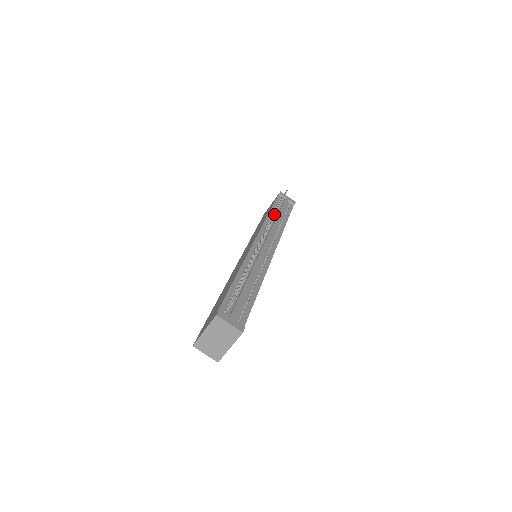
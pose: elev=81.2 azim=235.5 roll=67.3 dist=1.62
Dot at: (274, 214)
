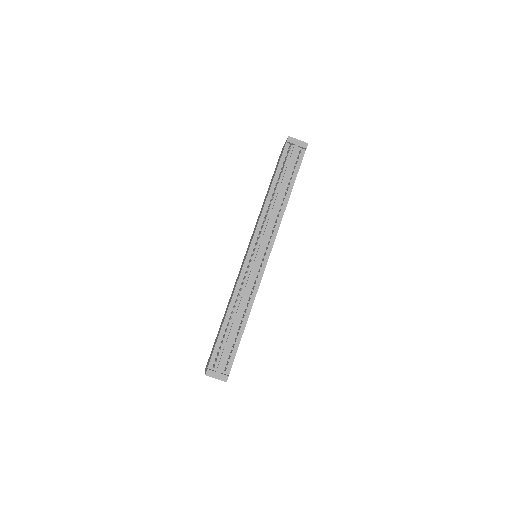
Dot at: (269, 205)
